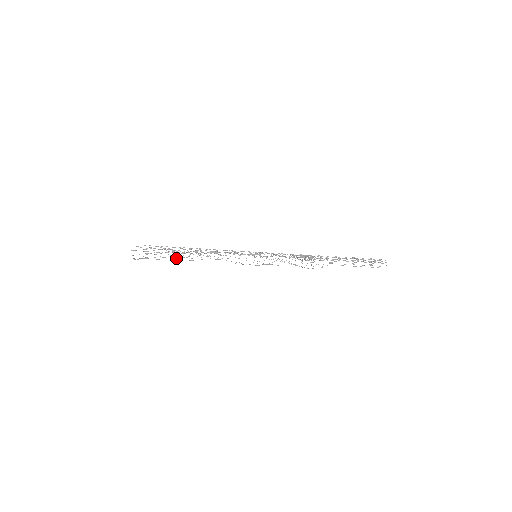
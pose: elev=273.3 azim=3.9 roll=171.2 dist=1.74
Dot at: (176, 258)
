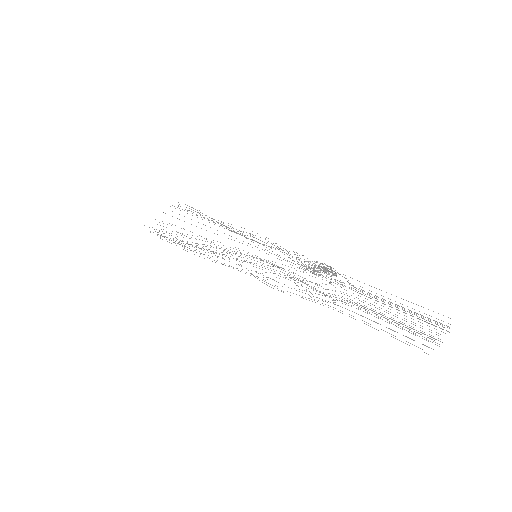
Dot at: occluded
